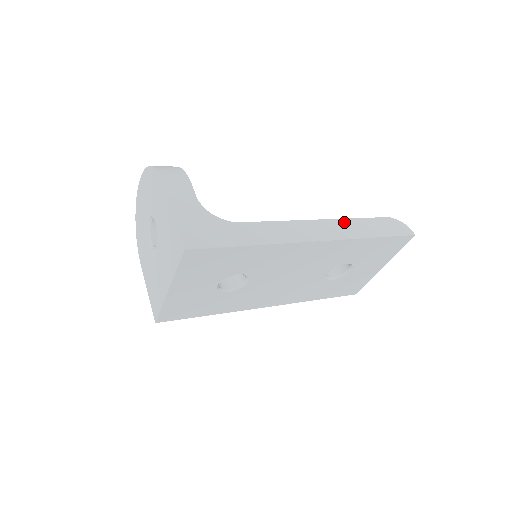
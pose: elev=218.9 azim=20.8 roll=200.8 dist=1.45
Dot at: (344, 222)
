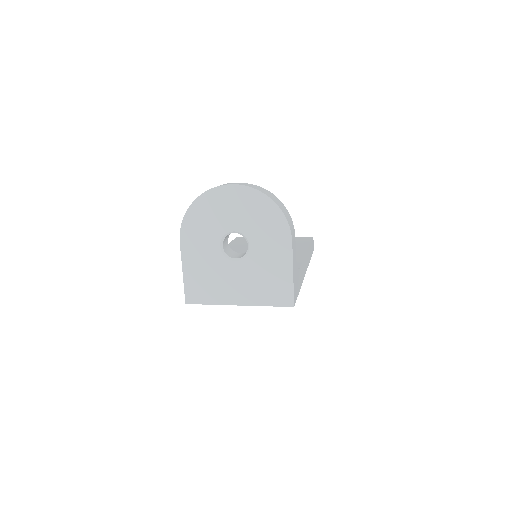
Dot at: occluded
